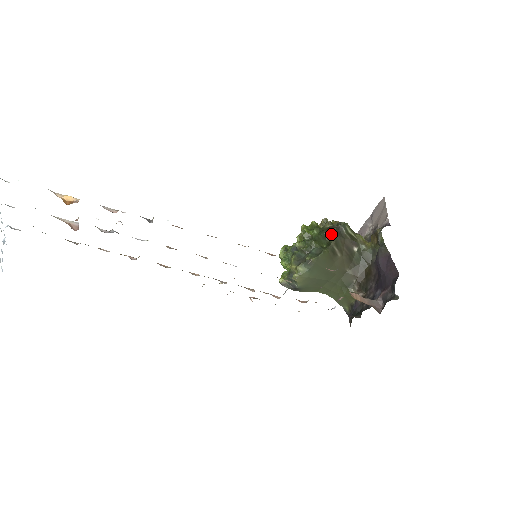
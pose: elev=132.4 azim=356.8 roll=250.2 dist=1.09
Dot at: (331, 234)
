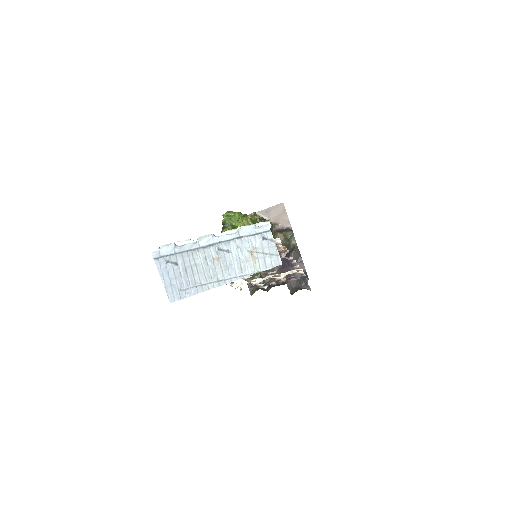
Dot at: occluded
